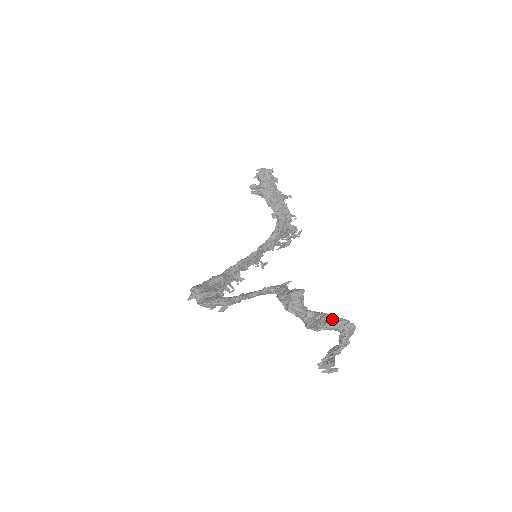
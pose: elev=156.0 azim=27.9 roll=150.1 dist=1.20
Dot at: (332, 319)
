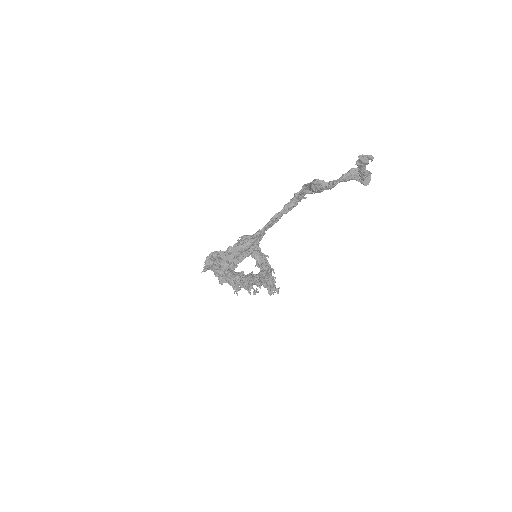
Dot at: (353, 168)
